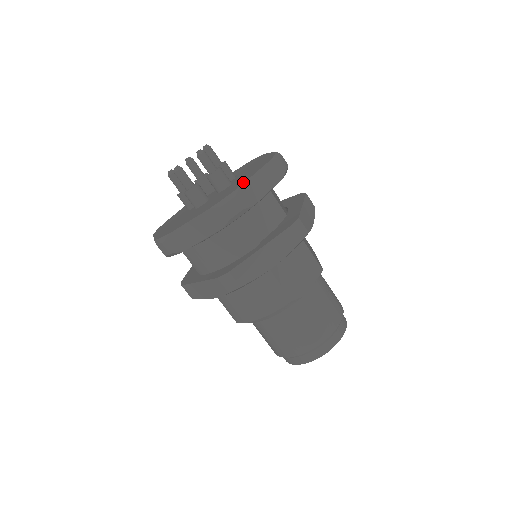
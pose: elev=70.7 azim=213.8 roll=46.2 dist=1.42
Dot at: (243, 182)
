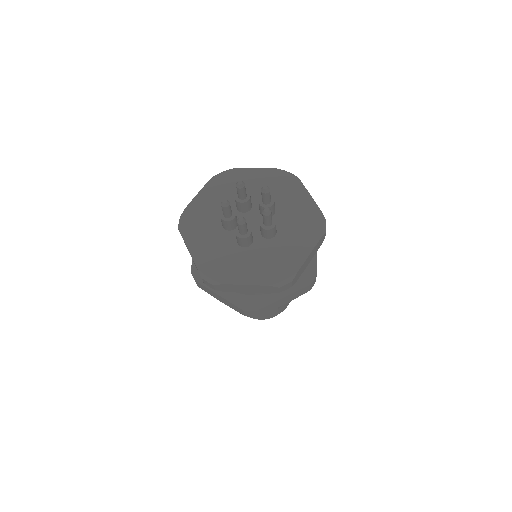
Dot at: (299, 264)
